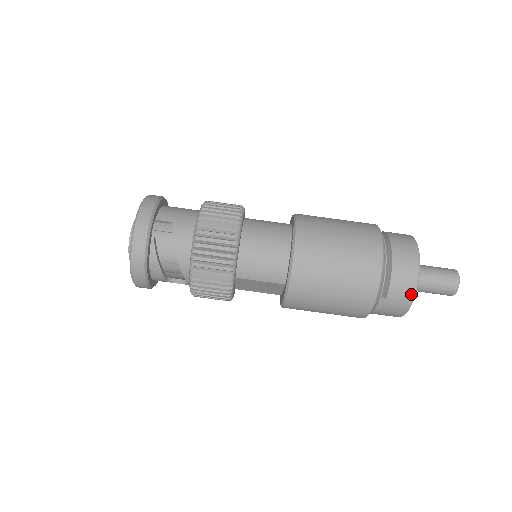
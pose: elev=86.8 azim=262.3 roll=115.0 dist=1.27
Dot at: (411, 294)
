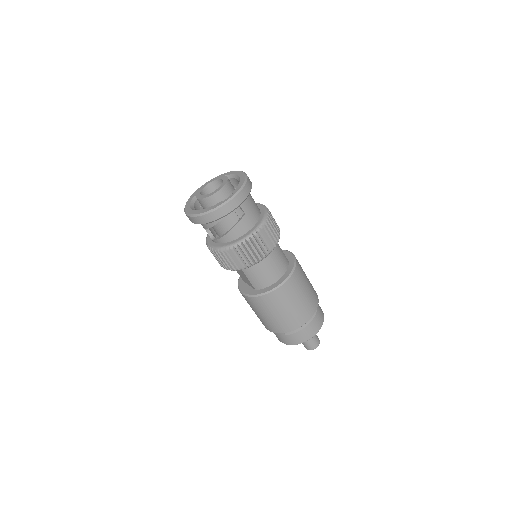
Dot at: (296, 343)
